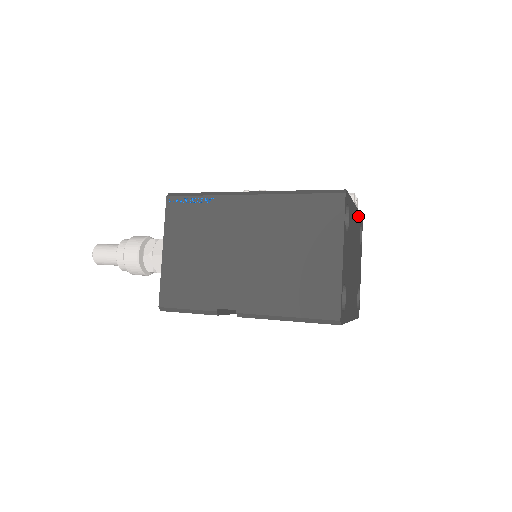
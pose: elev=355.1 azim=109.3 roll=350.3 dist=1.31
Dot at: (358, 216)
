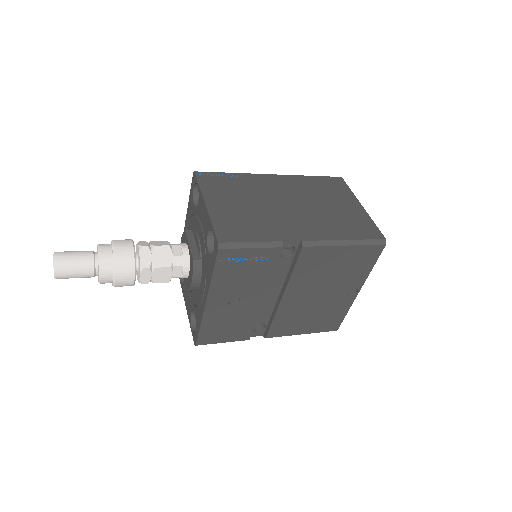
Dot at: occluded
